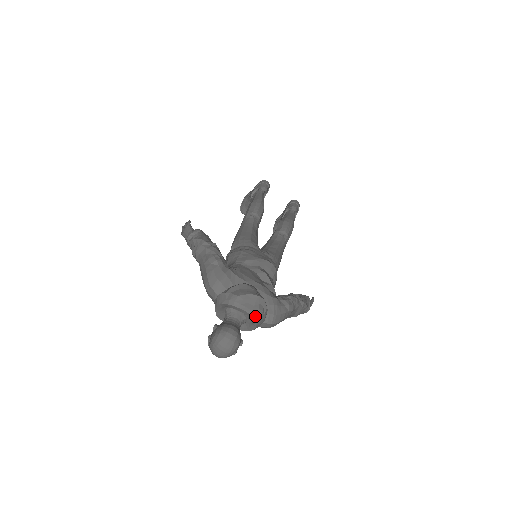
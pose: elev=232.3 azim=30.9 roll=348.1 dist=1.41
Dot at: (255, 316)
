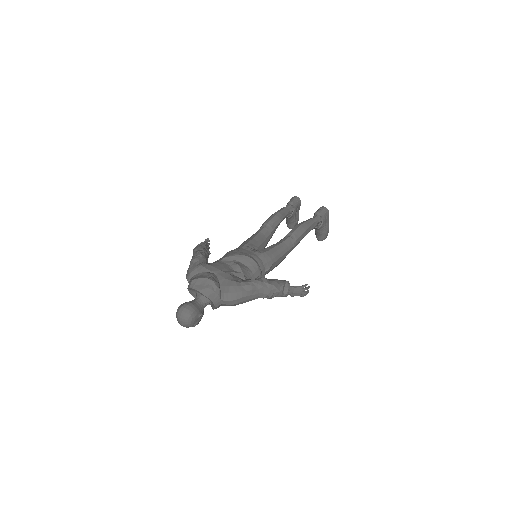
Dot at: (205, 294)
